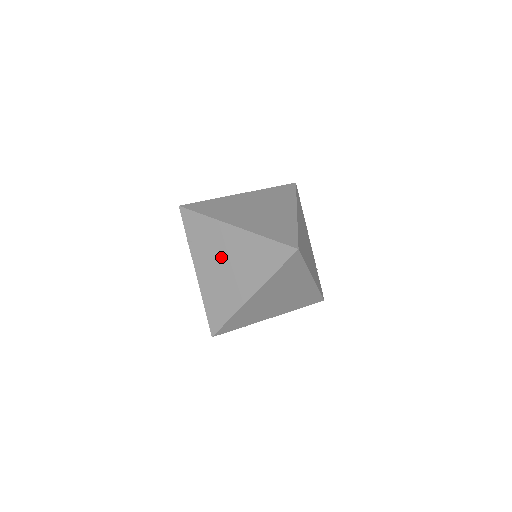
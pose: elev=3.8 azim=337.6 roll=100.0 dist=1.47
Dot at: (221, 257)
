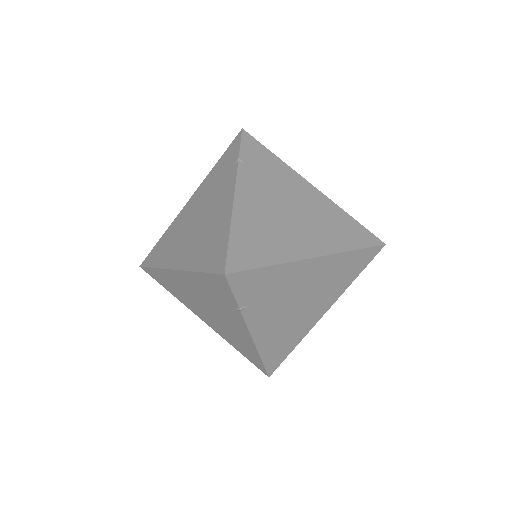
Dot at: (284, 199)
